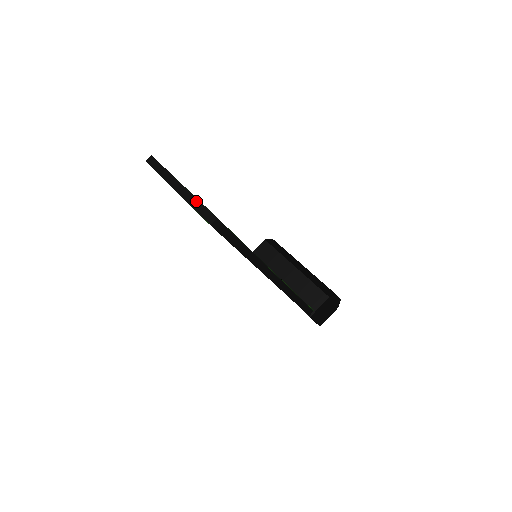
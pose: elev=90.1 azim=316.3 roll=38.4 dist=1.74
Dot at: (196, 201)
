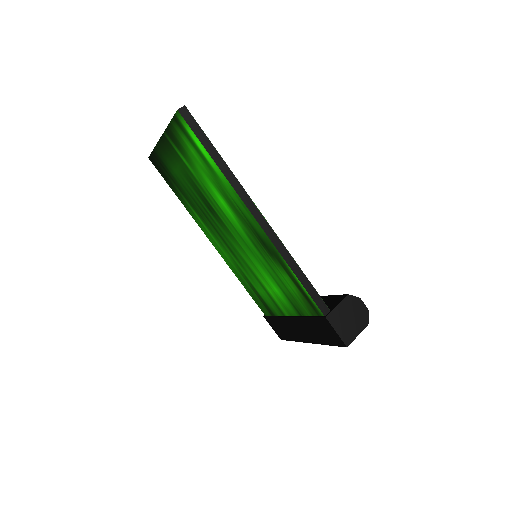
Dot at: occluded
